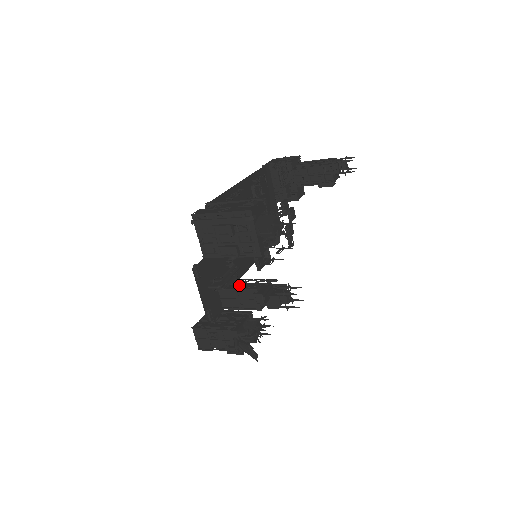
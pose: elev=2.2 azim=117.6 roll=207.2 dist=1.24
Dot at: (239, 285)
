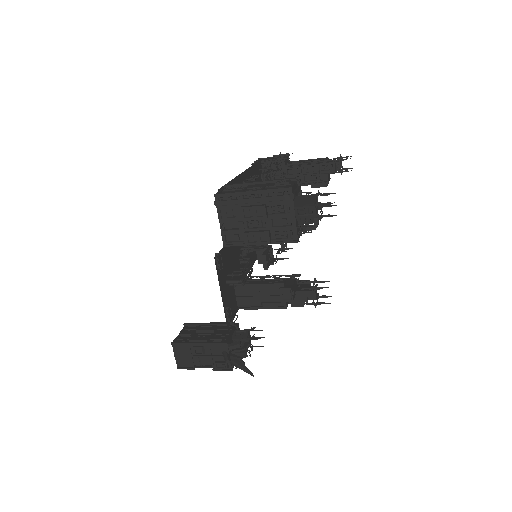
Dot at: (259, 280)
